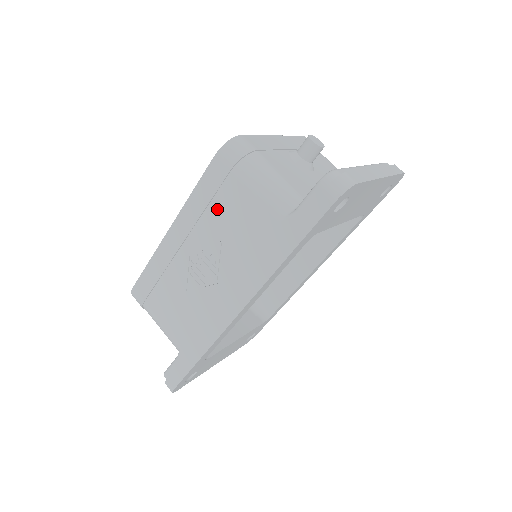
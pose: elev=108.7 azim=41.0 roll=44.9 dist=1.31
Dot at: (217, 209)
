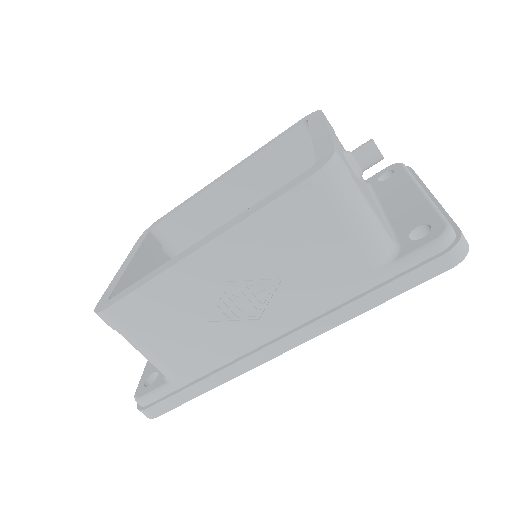
Dot at: (287, 241)
